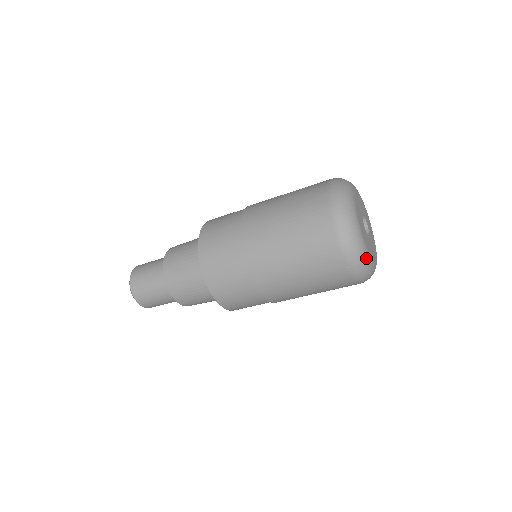
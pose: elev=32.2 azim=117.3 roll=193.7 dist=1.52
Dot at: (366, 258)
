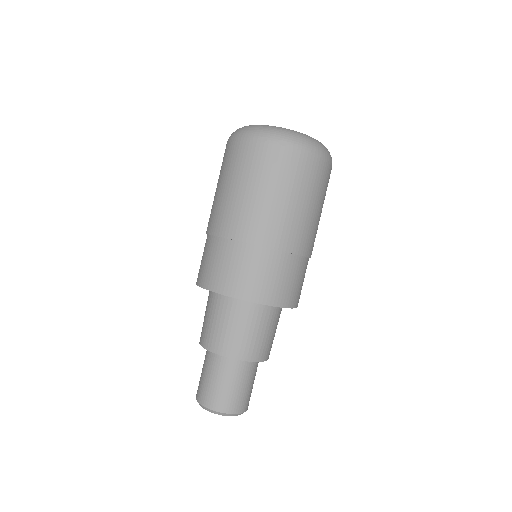
Dot at: occluded
